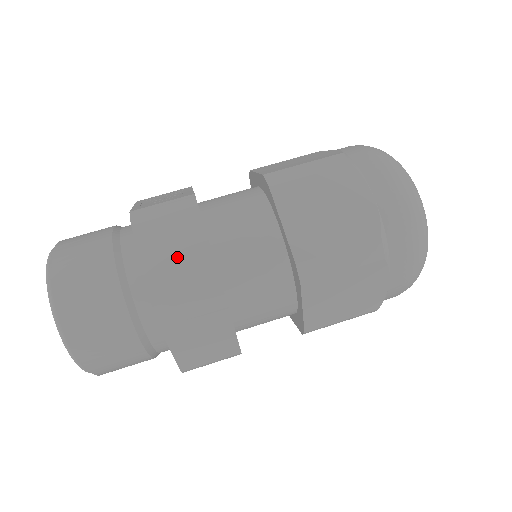
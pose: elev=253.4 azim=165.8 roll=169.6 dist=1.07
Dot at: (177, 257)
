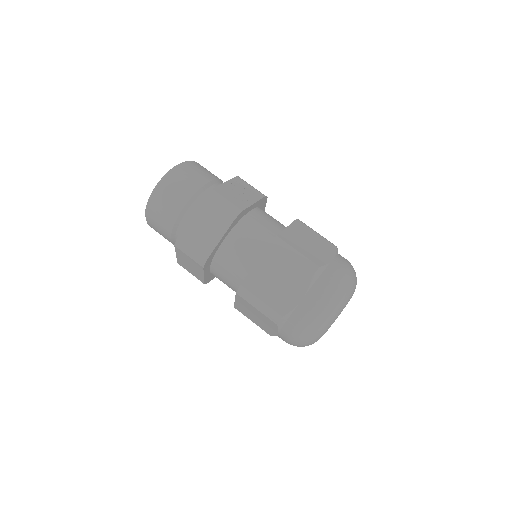
Dot at: (205, 229)
